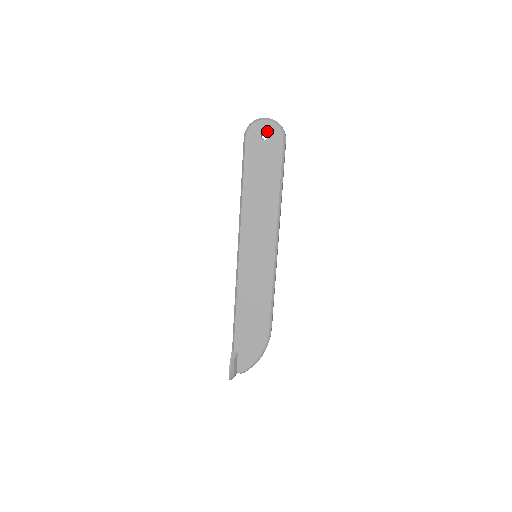
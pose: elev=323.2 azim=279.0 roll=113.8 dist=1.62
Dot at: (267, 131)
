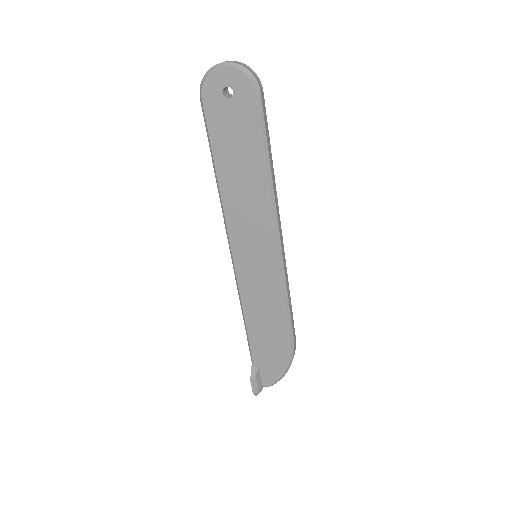
Dot at: (230, 84)
